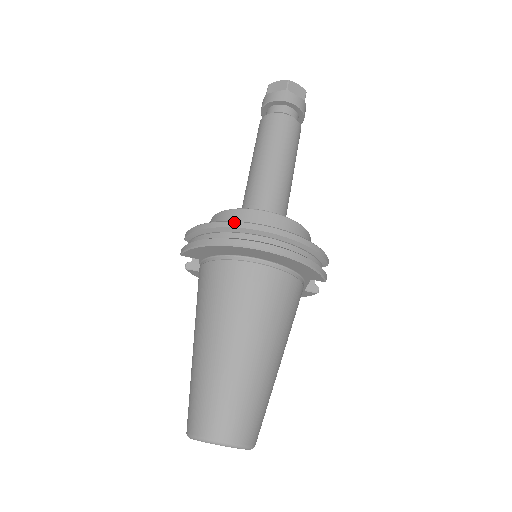
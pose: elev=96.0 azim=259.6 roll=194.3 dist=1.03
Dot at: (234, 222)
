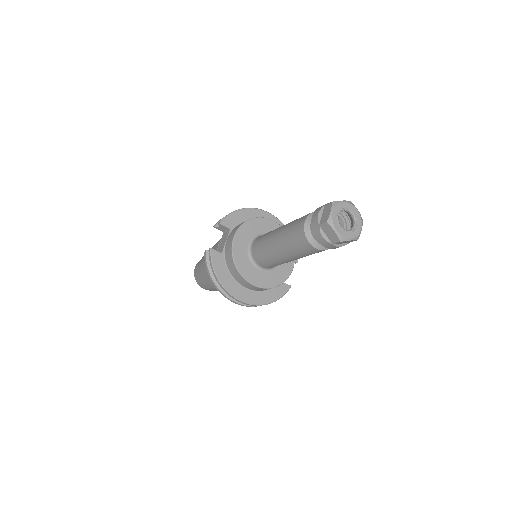
Dot at: (229, 294)
